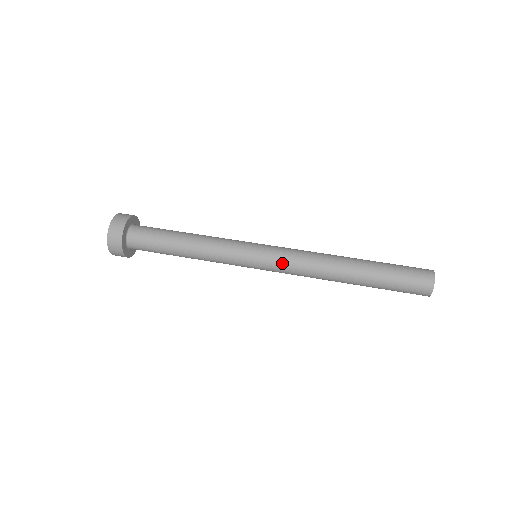
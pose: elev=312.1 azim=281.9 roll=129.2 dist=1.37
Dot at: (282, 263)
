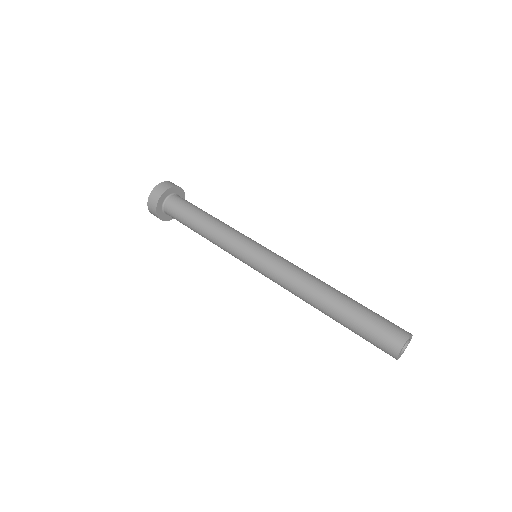
Dot at: (272, 266)
